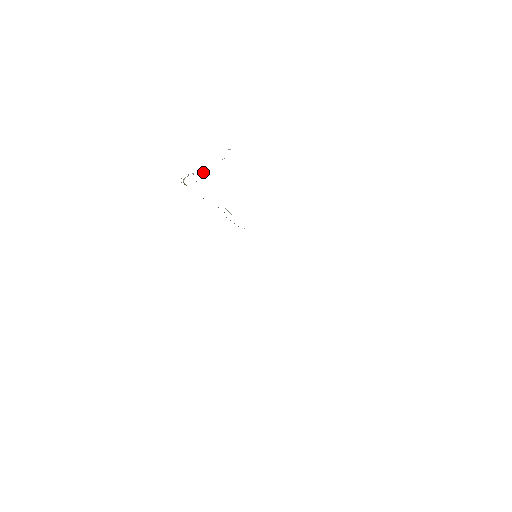
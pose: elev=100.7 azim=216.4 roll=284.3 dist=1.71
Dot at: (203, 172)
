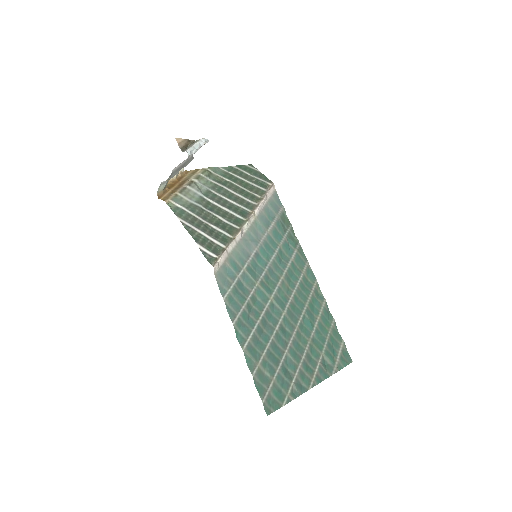
Dot at: (165, 181)
